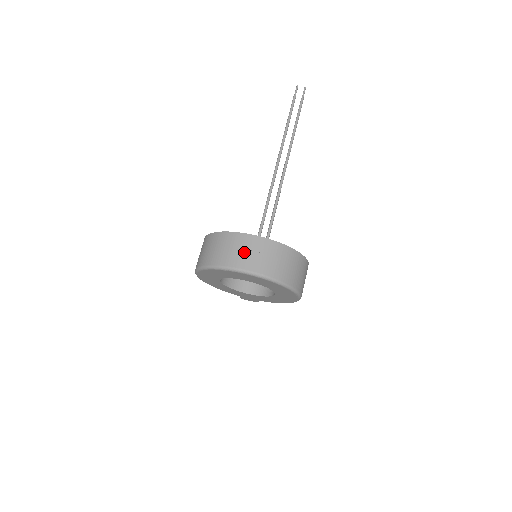
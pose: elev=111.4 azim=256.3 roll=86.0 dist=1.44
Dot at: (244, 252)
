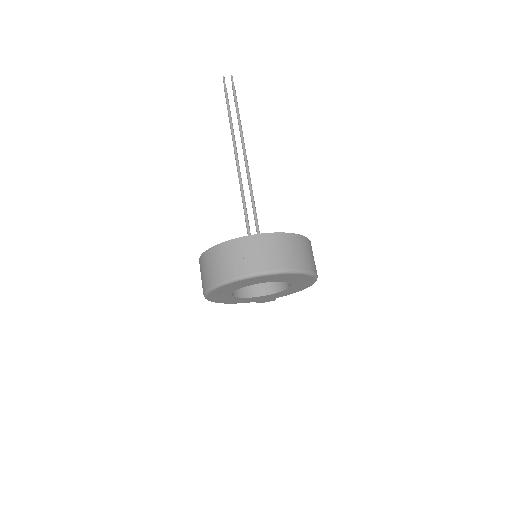
Dot at: (245, 256)
